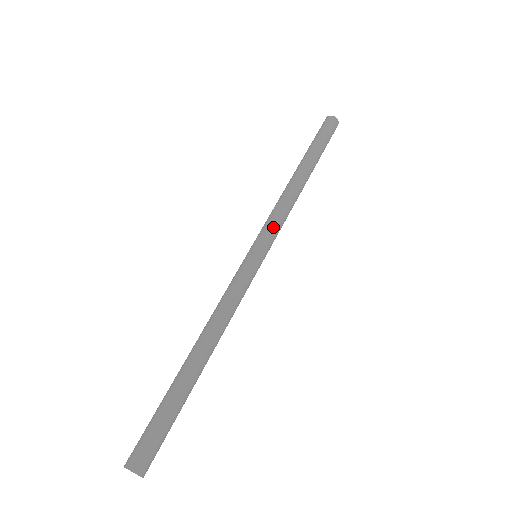
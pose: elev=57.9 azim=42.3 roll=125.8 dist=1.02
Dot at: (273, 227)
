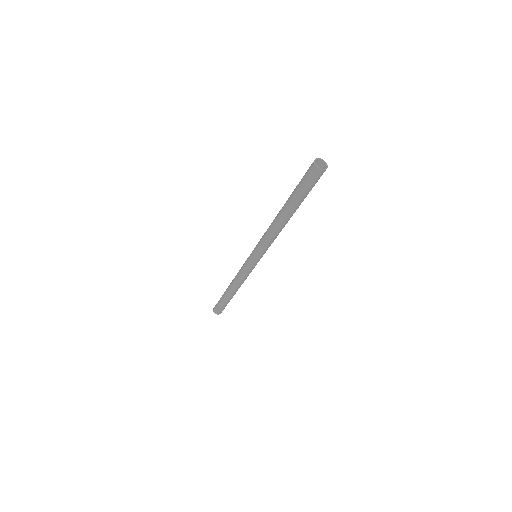
Dot at: occluded
